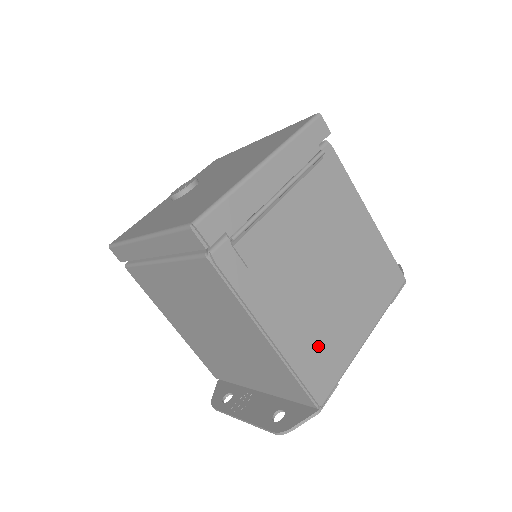
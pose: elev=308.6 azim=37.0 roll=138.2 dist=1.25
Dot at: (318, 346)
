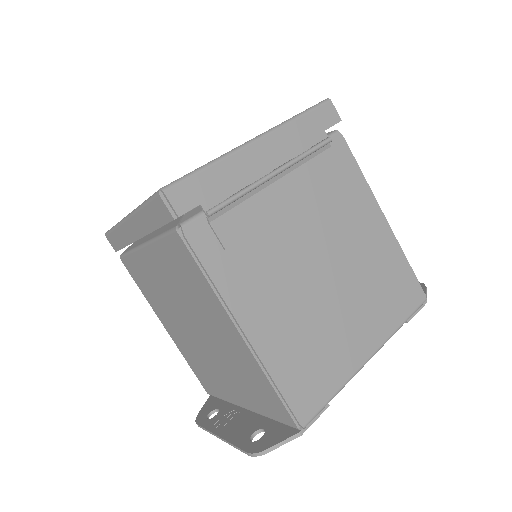
Dot at: (306, 354)
